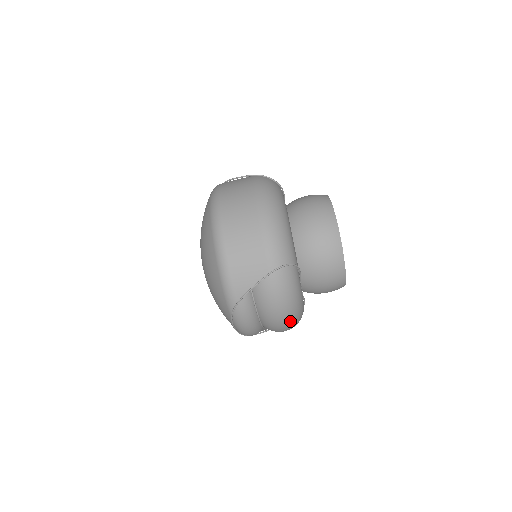
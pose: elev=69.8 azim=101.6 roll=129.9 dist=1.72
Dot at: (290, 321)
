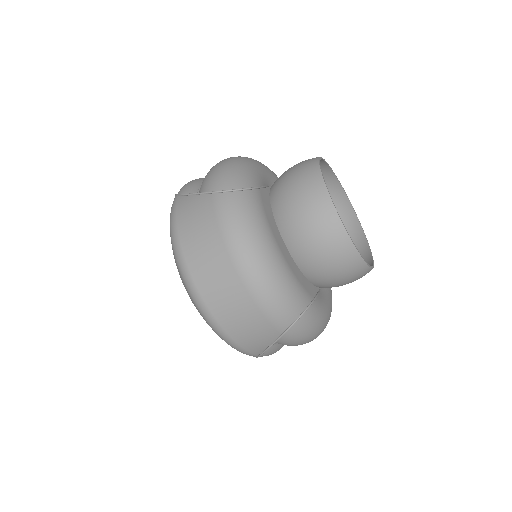
Dot at: occluded
